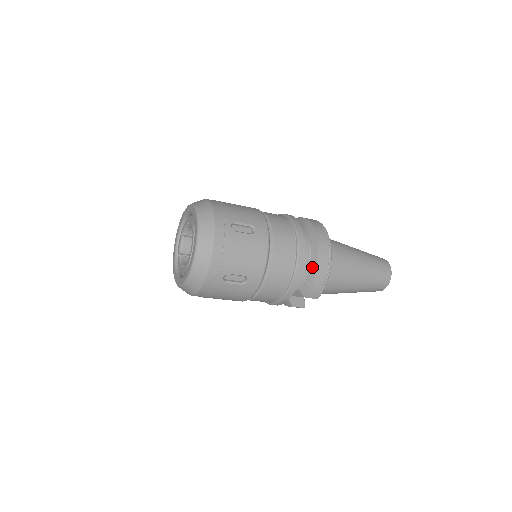
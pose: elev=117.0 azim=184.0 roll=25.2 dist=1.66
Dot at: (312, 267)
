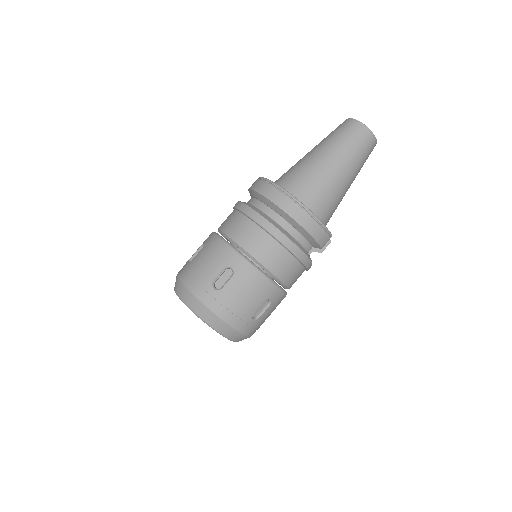
Dot at: (300, 231)
